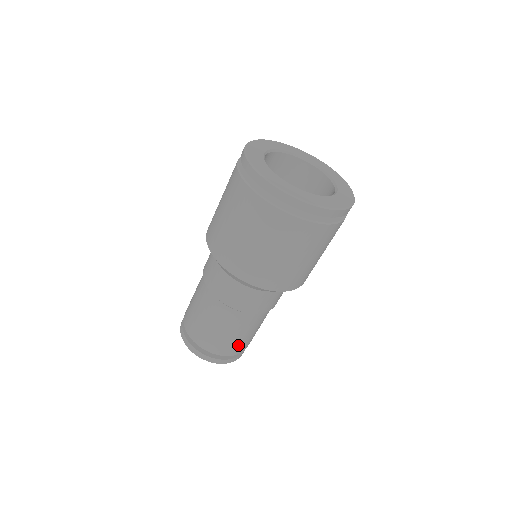
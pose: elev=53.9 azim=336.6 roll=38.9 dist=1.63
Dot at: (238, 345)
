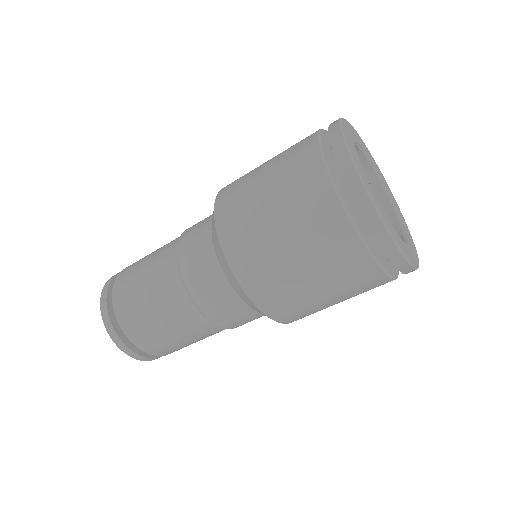
Dot at: occluded
